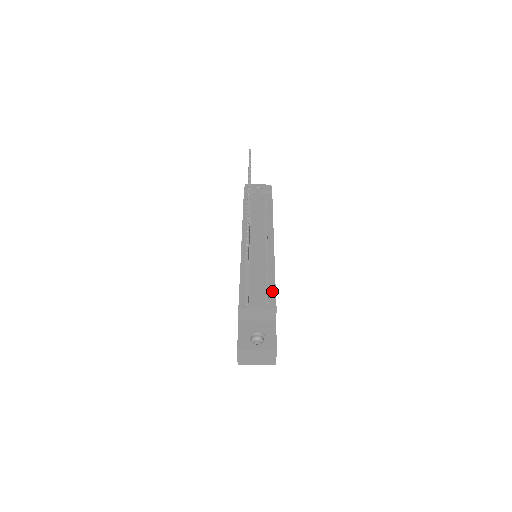
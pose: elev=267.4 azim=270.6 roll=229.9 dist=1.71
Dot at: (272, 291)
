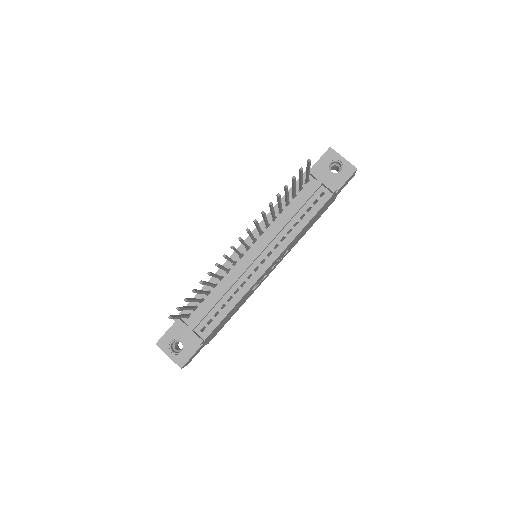
Dot at: (217, 320)
